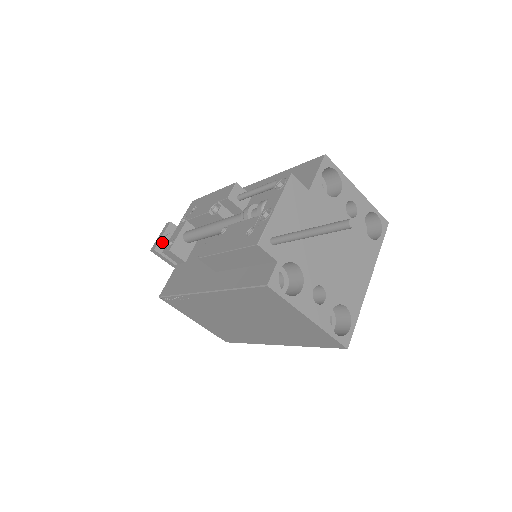
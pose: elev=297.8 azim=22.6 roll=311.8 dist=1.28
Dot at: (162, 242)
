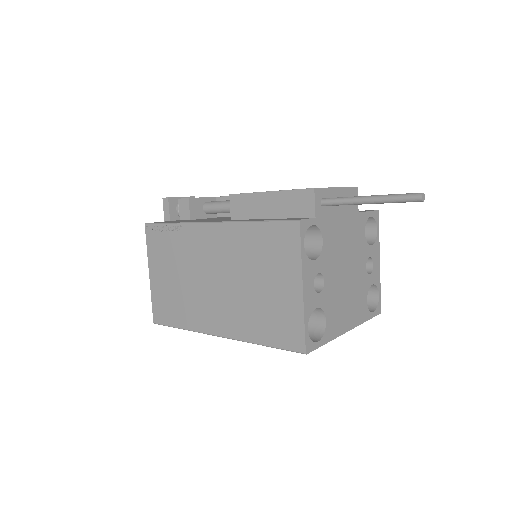
Dot at: occluded
